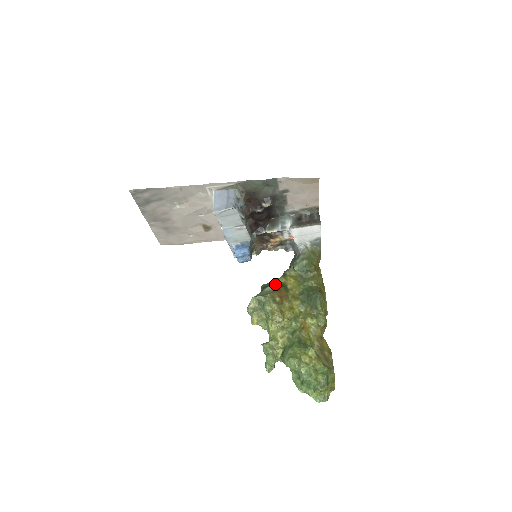
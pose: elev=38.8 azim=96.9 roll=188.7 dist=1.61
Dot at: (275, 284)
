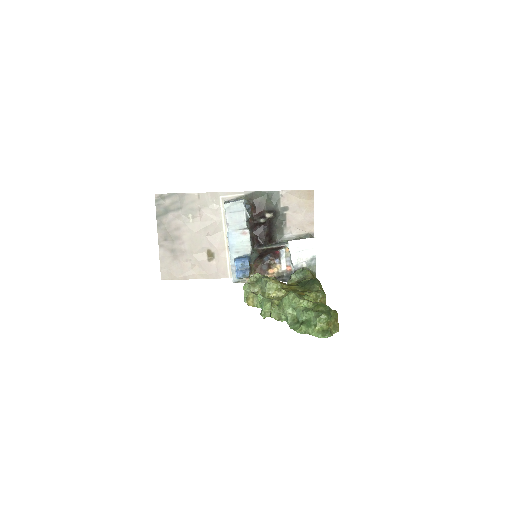
Dot at: occluded
